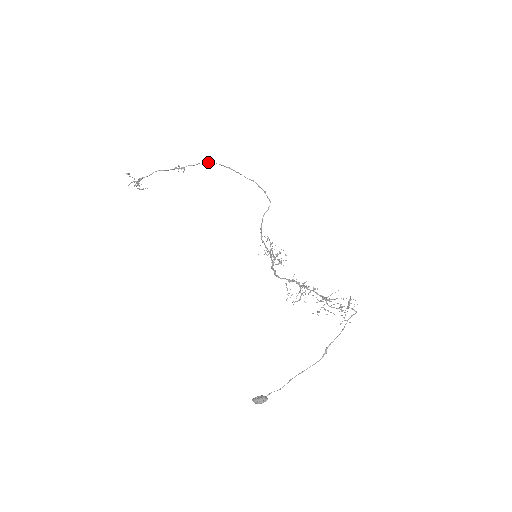
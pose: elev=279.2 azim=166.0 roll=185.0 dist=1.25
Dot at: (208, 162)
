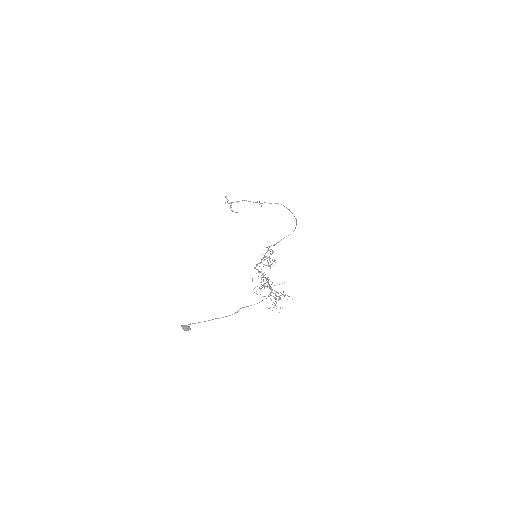
Dot at: occluded
